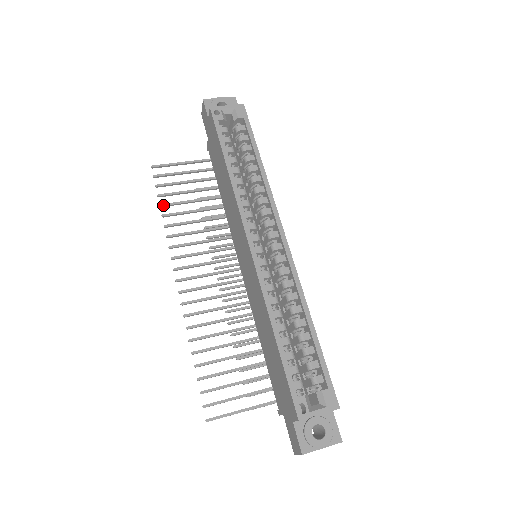
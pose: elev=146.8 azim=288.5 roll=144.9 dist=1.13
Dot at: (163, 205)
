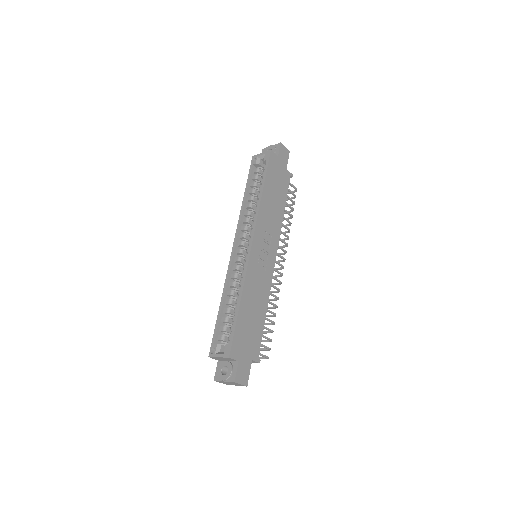
Dot at: occluded
